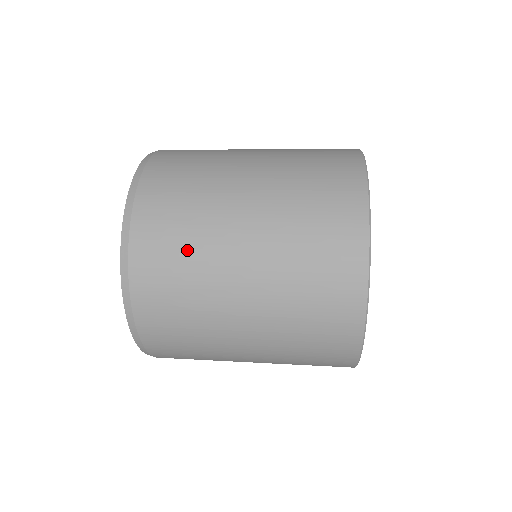
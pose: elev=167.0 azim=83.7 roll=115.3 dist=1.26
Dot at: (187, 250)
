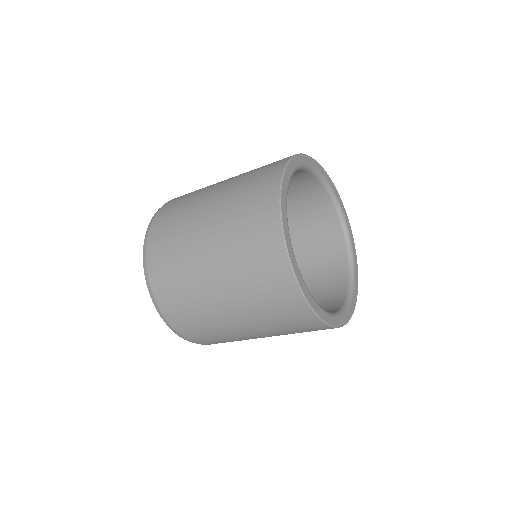
Dot at: (180, 213)
